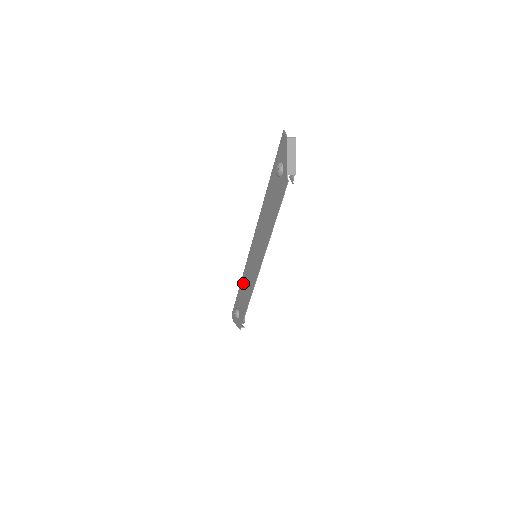
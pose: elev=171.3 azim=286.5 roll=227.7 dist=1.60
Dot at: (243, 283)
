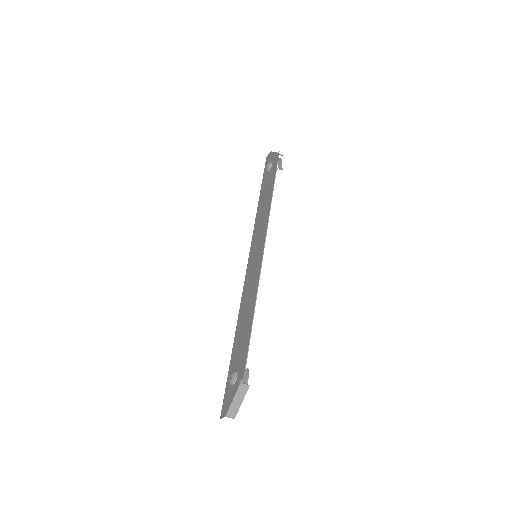
Dot at: (240, 320)
